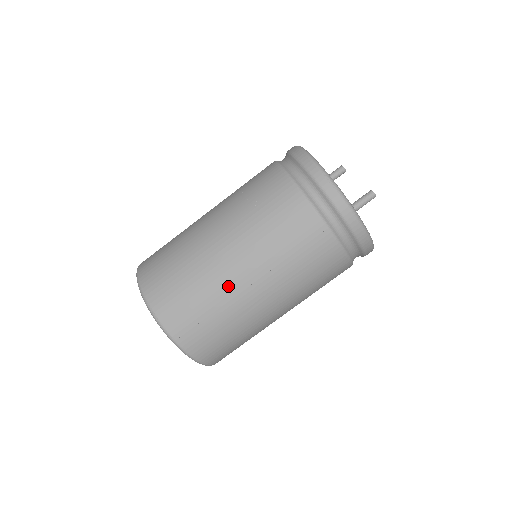
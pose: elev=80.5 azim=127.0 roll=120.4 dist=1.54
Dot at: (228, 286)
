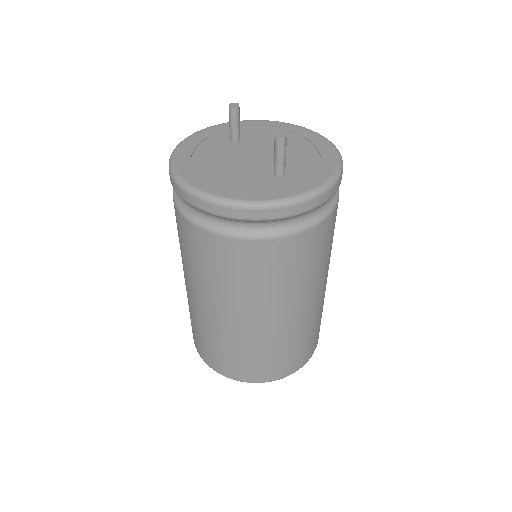
Dot at: (257, 335)
